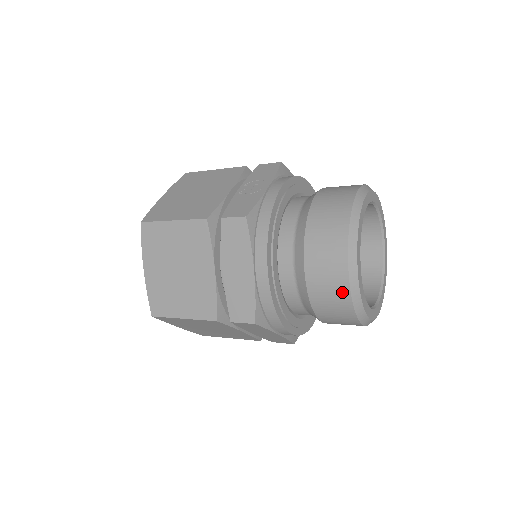
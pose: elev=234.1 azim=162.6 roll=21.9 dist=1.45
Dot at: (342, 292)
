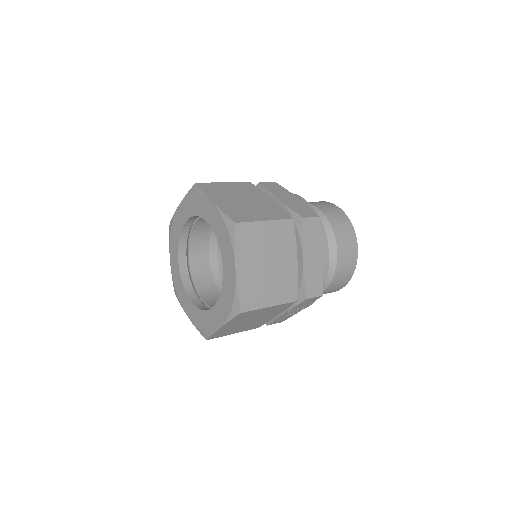
Dot at: (344, 217)
